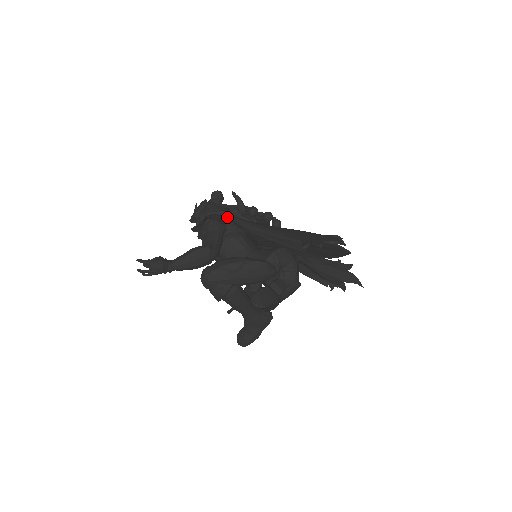
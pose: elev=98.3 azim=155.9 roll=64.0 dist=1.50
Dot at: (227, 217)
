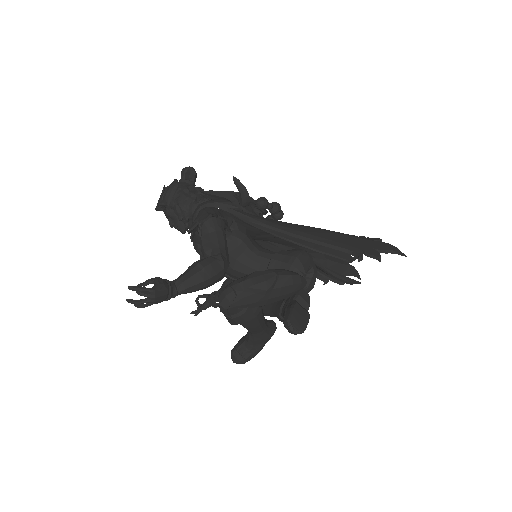
Dot at: (226, 210)
